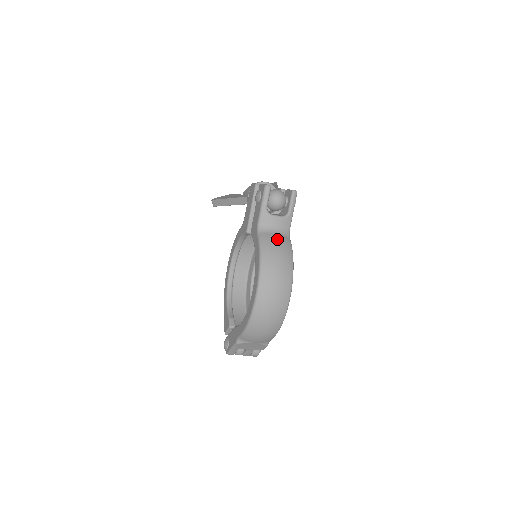
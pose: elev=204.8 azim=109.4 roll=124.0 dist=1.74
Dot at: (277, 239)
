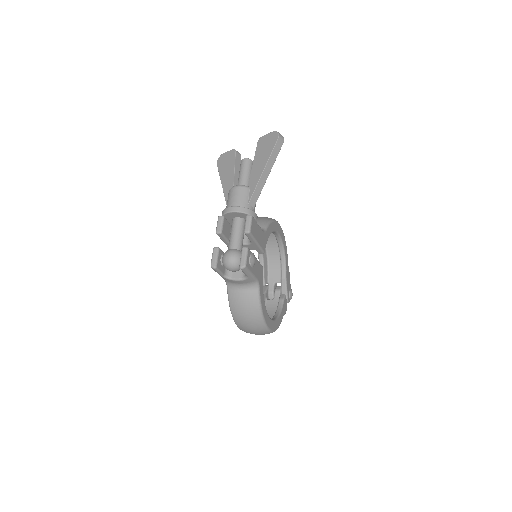
Dot at: (242, 297)
